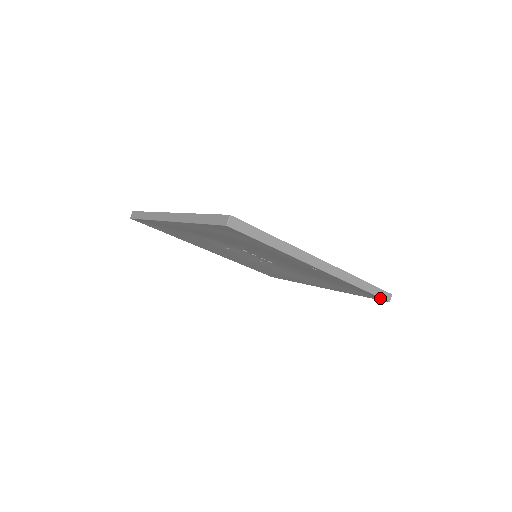
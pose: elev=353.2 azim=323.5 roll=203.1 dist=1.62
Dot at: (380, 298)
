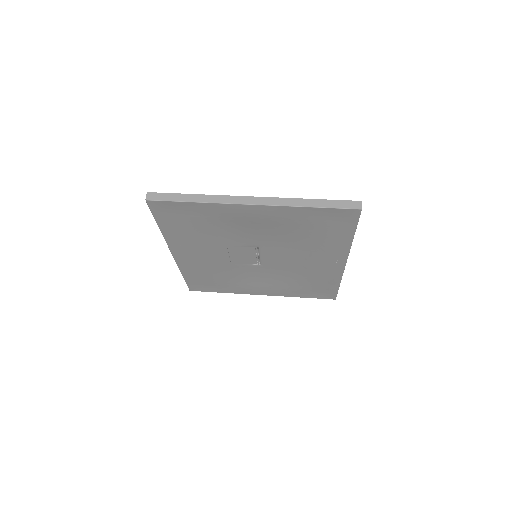
Dot at: (334, 296)
